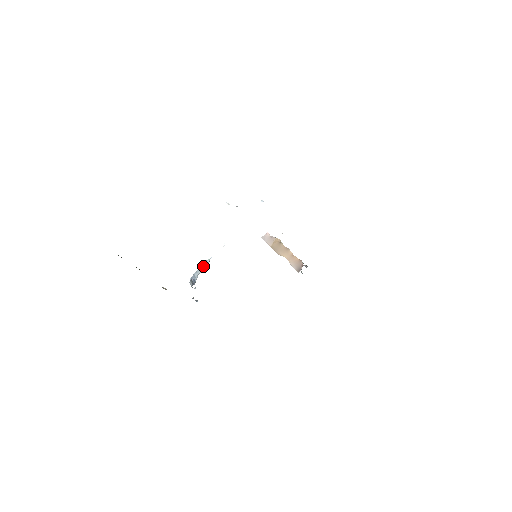
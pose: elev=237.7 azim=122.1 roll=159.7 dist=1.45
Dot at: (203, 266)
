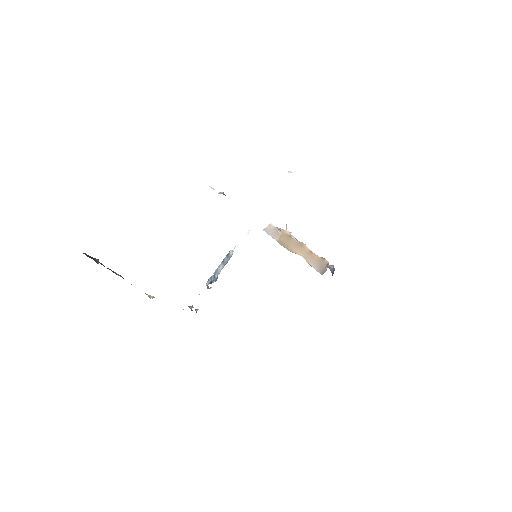
Dot at: (225, 259)
